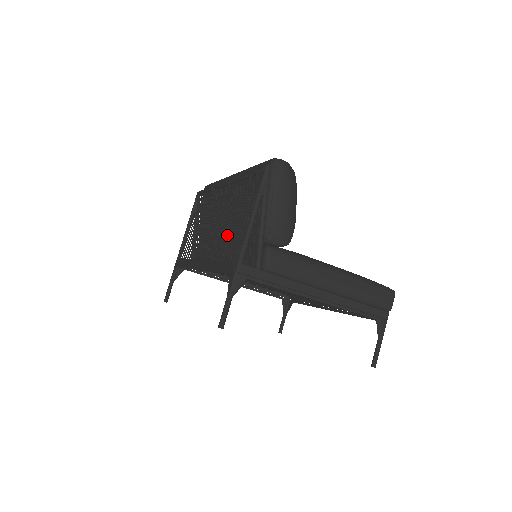
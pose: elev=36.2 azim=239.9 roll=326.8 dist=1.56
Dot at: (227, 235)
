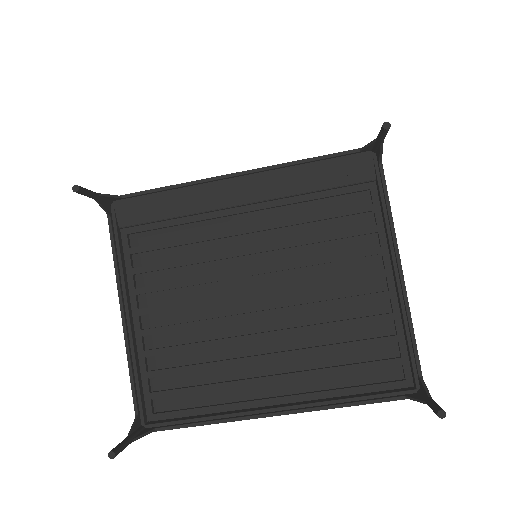
Dot at: occluded
